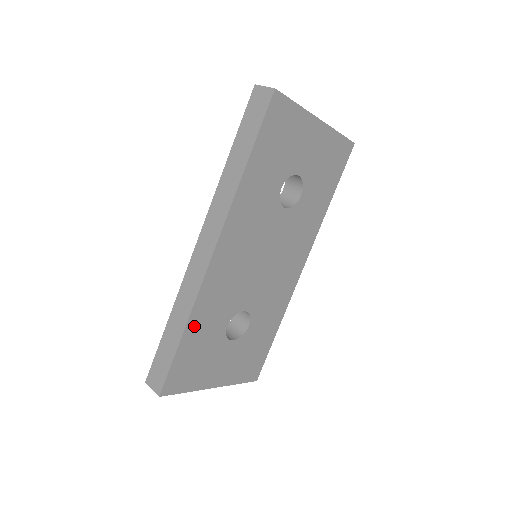
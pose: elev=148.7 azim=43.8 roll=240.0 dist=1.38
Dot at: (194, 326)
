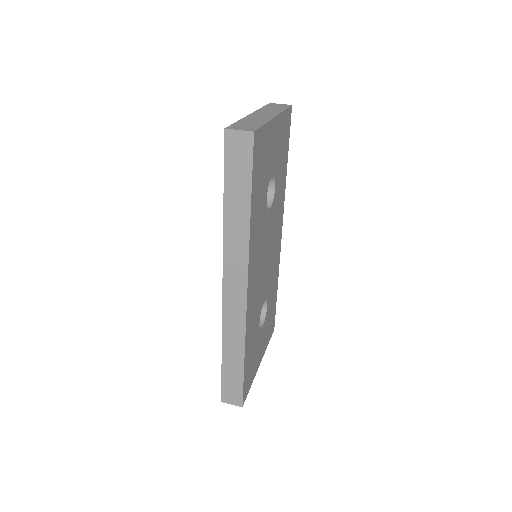
Dot at: (247, 348)
